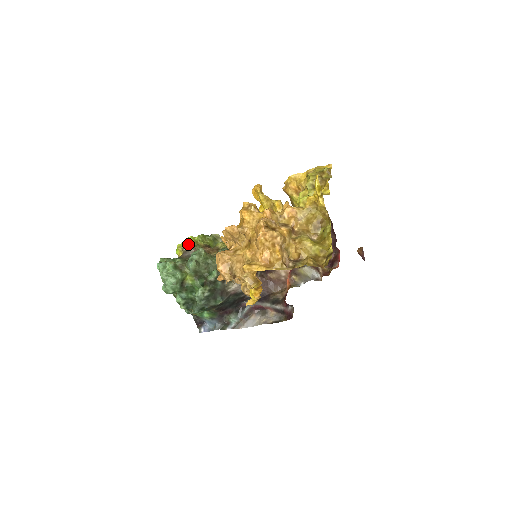
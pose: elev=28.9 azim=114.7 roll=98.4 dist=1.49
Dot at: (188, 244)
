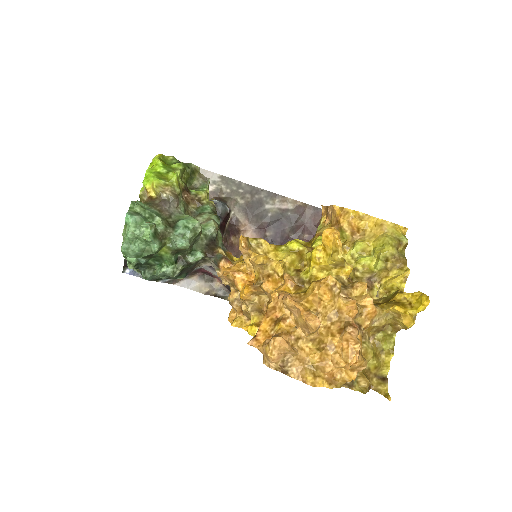
Dot at: (170, 187)
